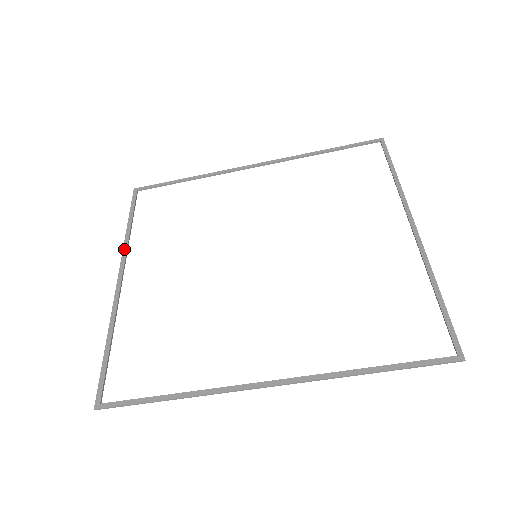
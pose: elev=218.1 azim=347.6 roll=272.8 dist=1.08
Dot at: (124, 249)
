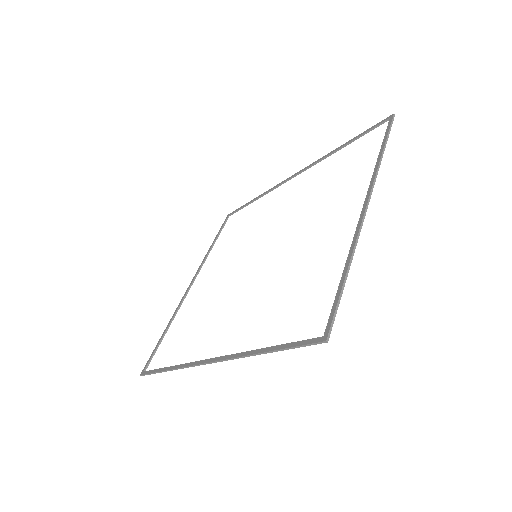
Dot at: (202, 262)
